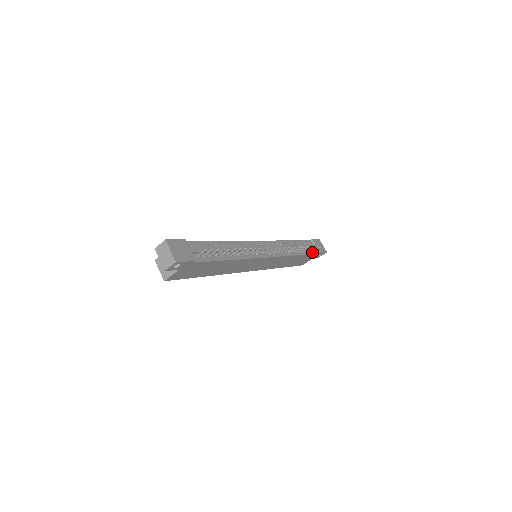
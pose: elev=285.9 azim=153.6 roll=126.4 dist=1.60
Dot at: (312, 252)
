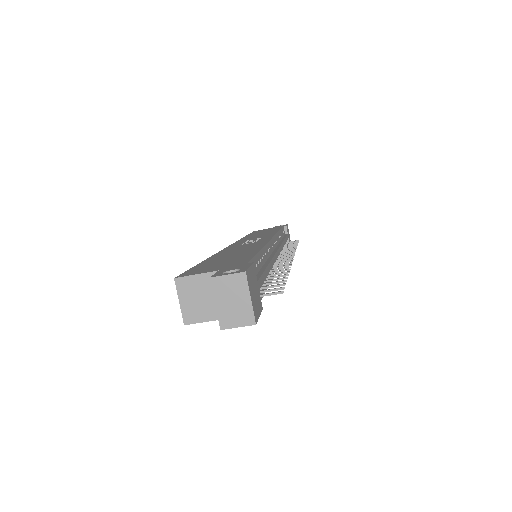
Dot at: occluded
